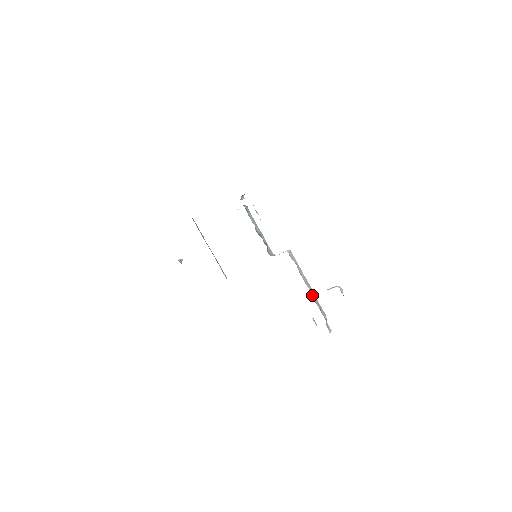
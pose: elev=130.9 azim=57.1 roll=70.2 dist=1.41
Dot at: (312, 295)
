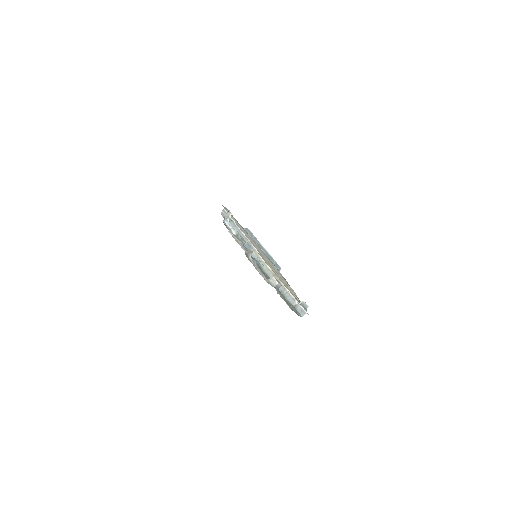
Dot at: occluded
